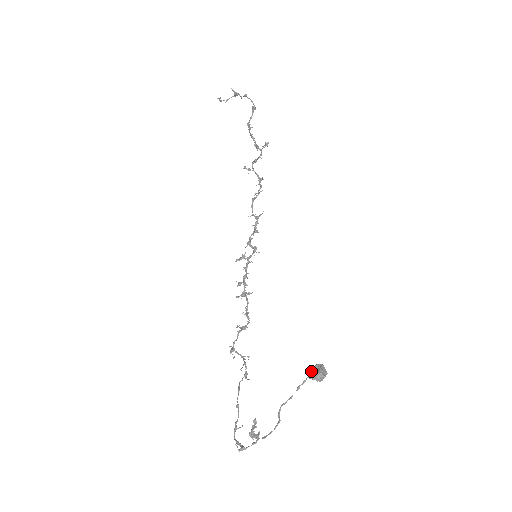
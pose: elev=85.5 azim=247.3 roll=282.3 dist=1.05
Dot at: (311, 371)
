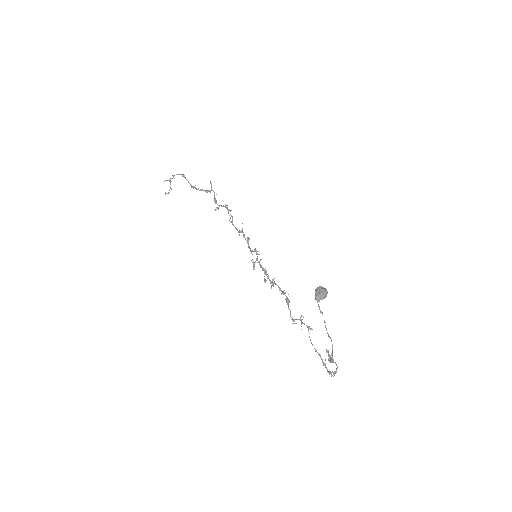
Dot at: (315, 297)
